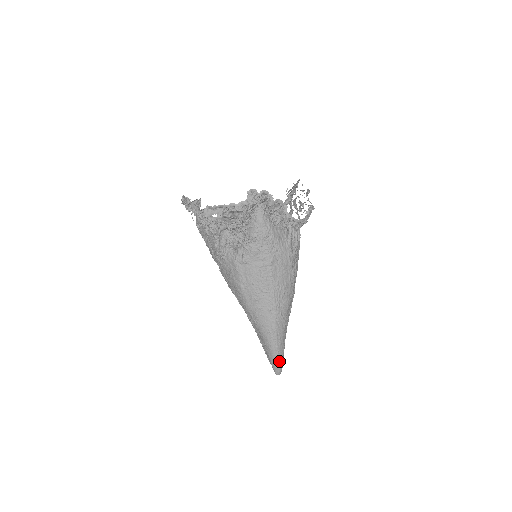
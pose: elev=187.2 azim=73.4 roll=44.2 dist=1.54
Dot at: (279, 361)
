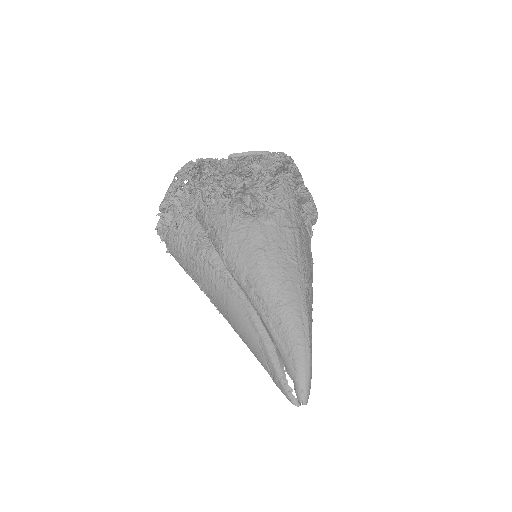
Dot at: (310, 371)
